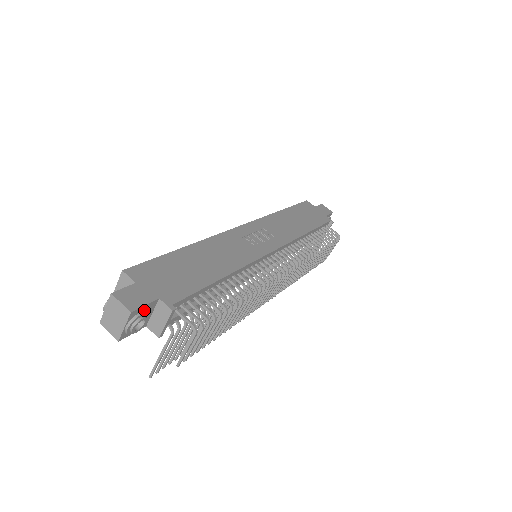
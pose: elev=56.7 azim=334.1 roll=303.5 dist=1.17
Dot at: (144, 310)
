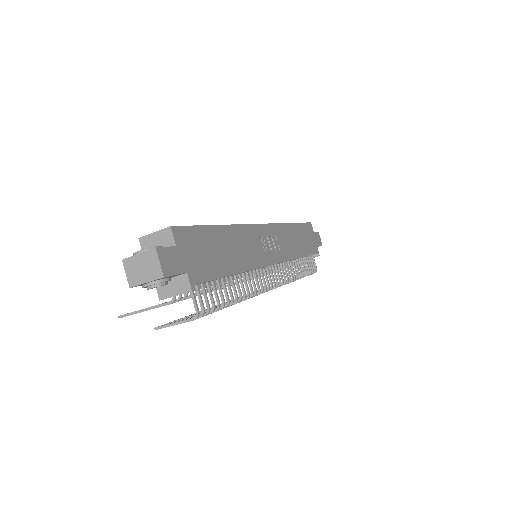
Dot at: (170, 276)
